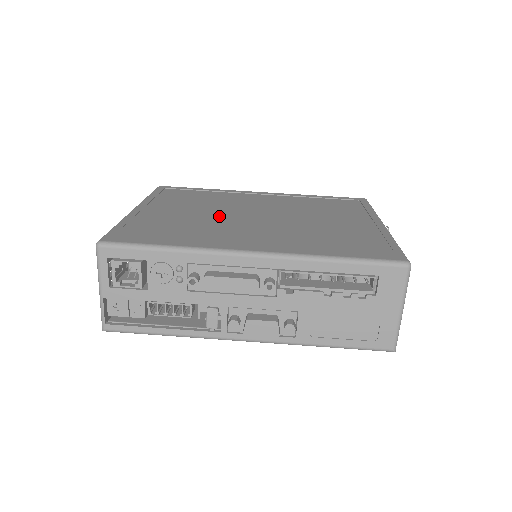
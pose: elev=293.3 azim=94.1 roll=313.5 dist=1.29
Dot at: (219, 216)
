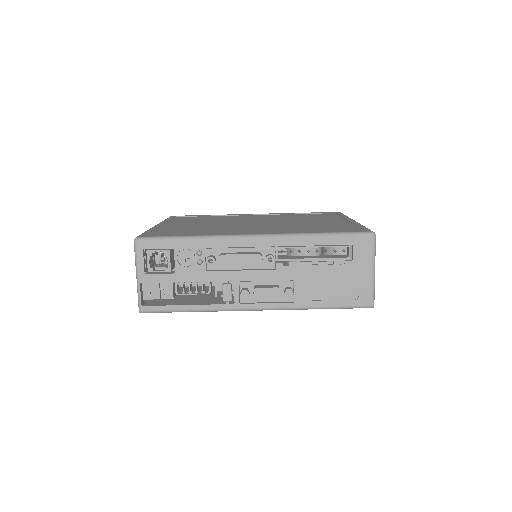
Dot at: (224, 224)
